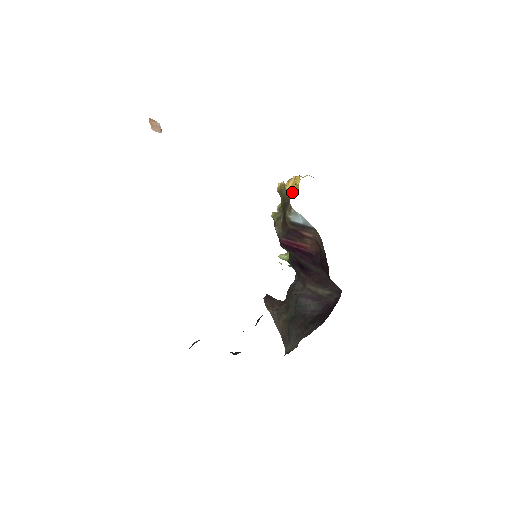
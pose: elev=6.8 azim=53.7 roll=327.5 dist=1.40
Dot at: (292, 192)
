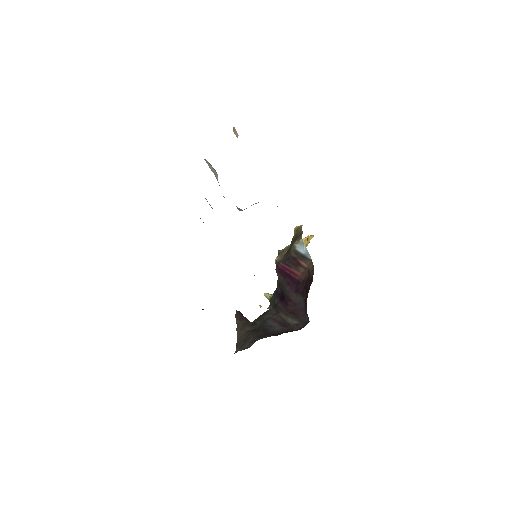
Dot at: occluded
